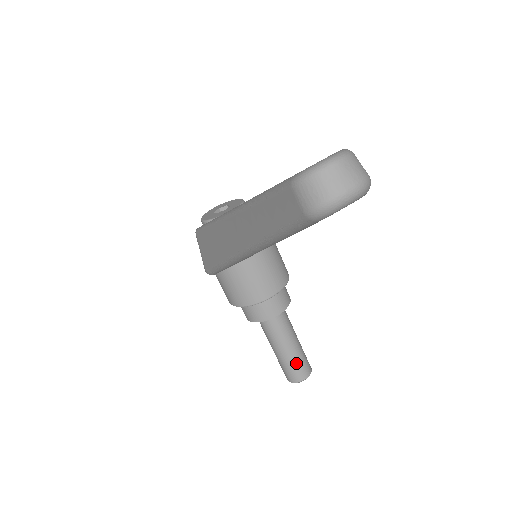
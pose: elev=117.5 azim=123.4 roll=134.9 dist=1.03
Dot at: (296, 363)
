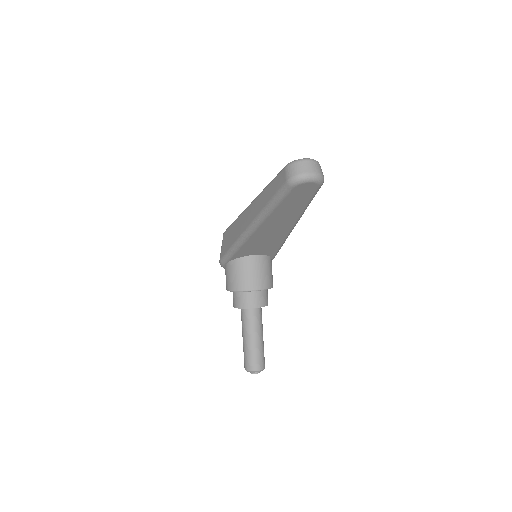
Dot at: (255, 354)
